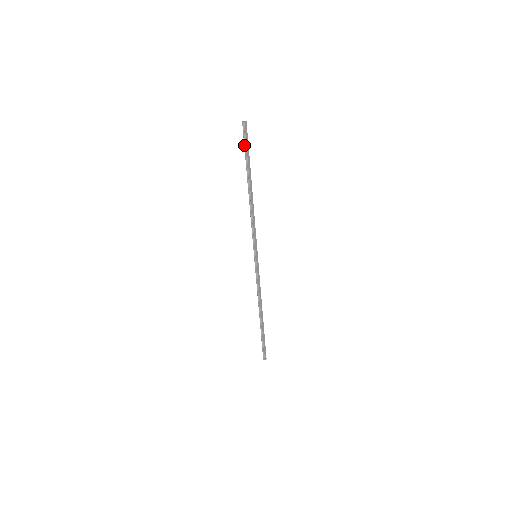
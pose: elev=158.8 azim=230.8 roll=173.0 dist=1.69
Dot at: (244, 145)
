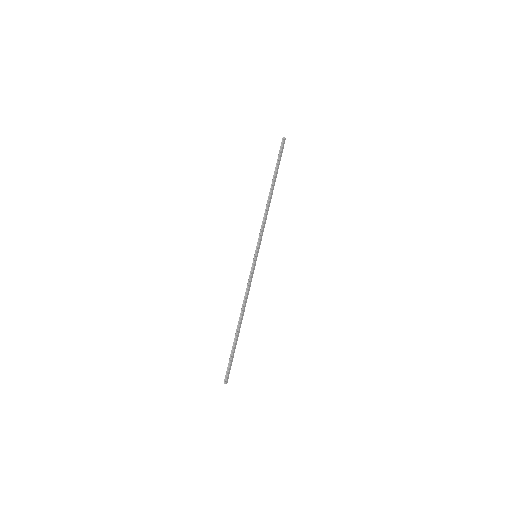
Dot at: (278, 155)
